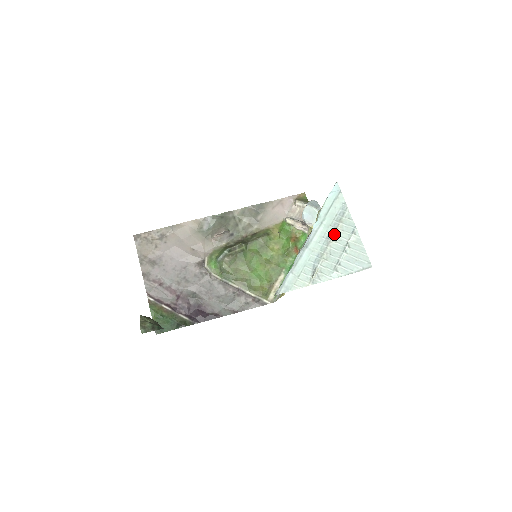
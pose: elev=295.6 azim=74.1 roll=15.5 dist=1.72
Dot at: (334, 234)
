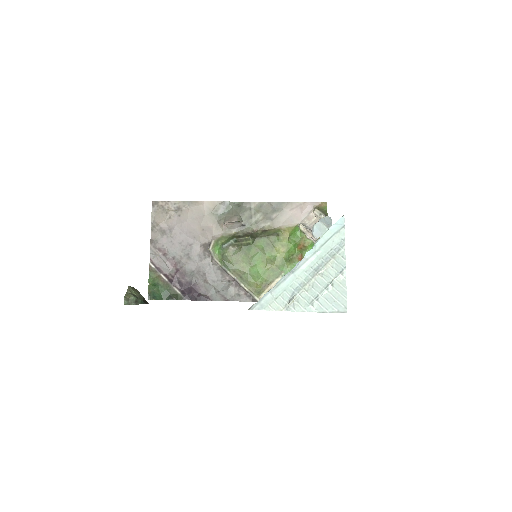
Dot at: (323, 268)
